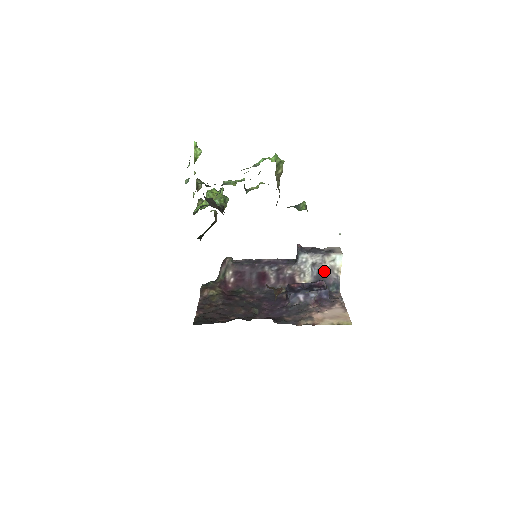
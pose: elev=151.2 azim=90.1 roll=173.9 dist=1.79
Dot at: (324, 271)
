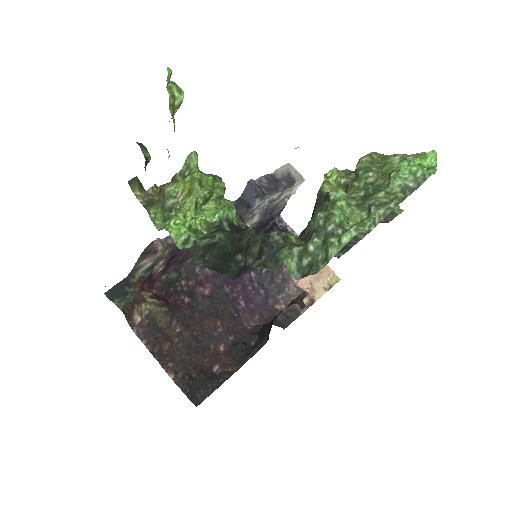
Dot at: (275, 204)
